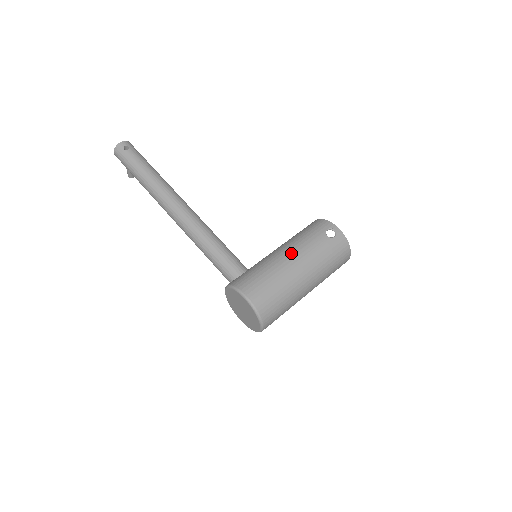
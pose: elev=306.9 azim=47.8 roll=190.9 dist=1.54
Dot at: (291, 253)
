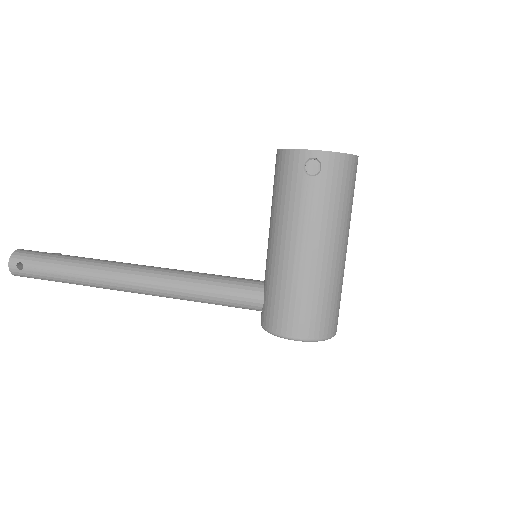
Dot at: (291, 242)
